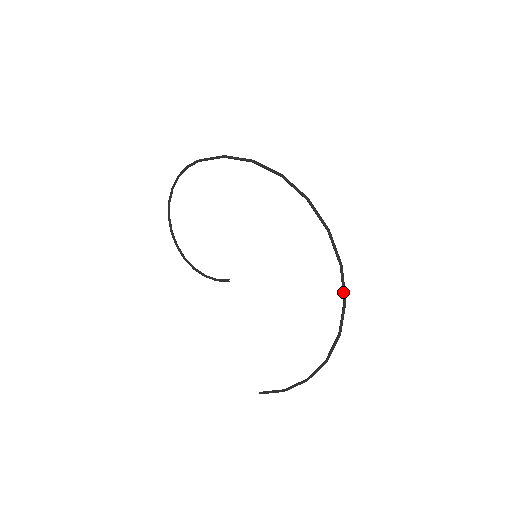
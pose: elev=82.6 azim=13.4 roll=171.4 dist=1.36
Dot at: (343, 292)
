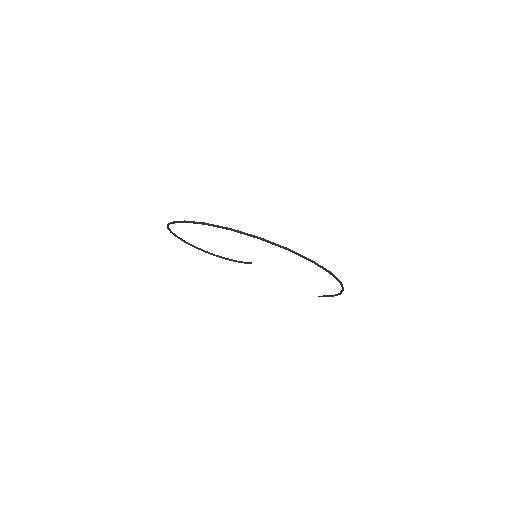
Dot at: occluded
